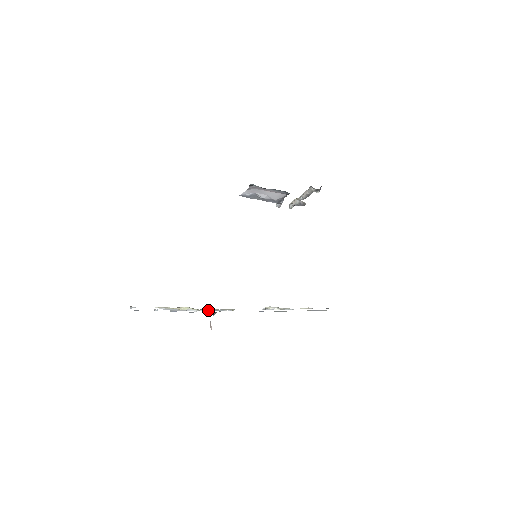
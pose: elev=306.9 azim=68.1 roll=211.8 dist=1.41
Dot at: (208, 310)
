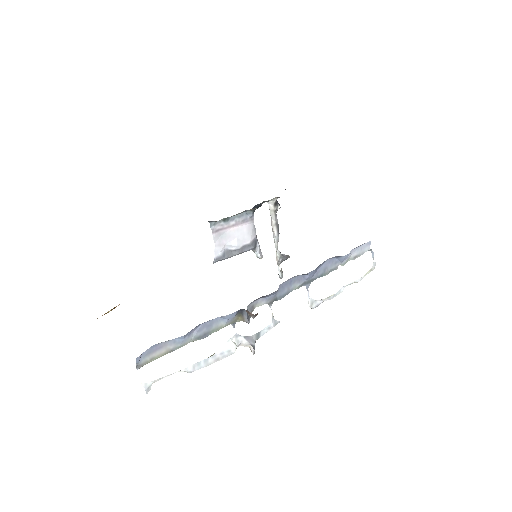
Dot at: (246, 338)
